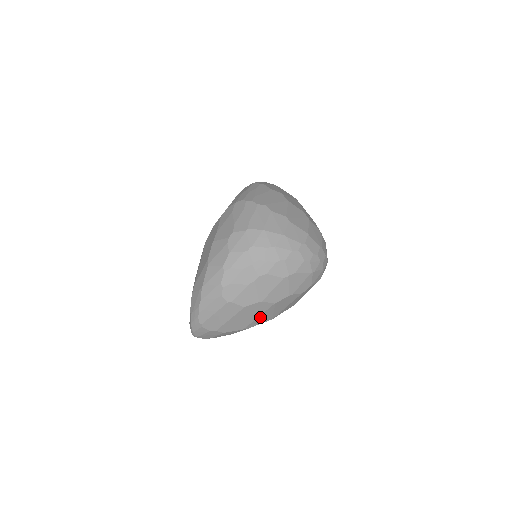
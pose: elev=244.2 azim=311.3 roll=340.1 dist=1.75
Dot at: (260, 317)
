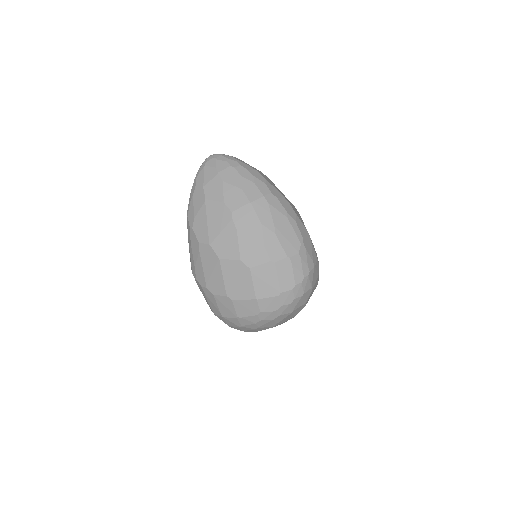
Dot at: occluded
